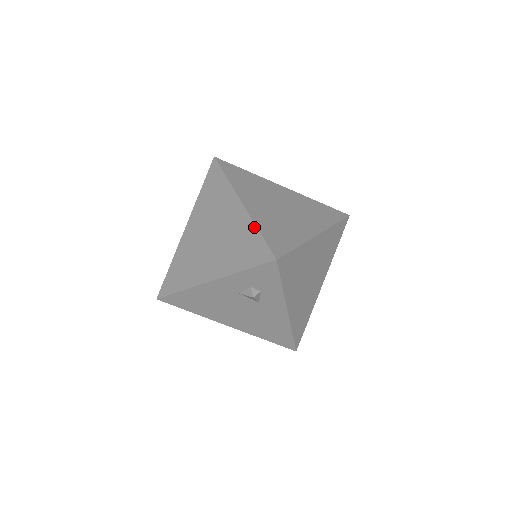
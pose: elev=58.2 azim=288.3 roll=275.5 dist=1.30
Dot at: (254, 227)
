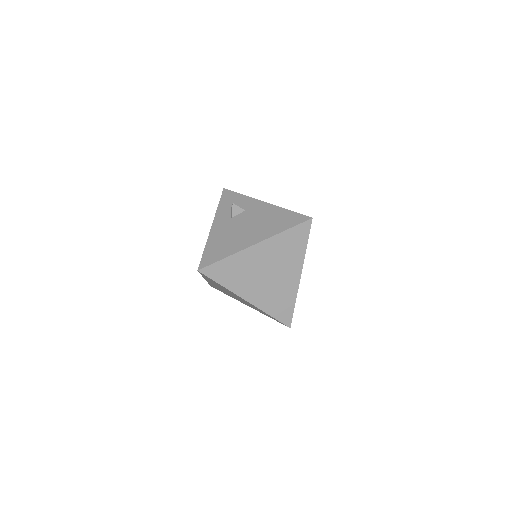
Dot at: (266, 313)
